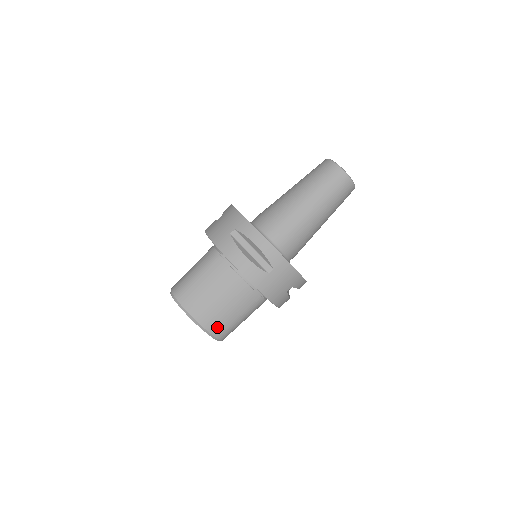
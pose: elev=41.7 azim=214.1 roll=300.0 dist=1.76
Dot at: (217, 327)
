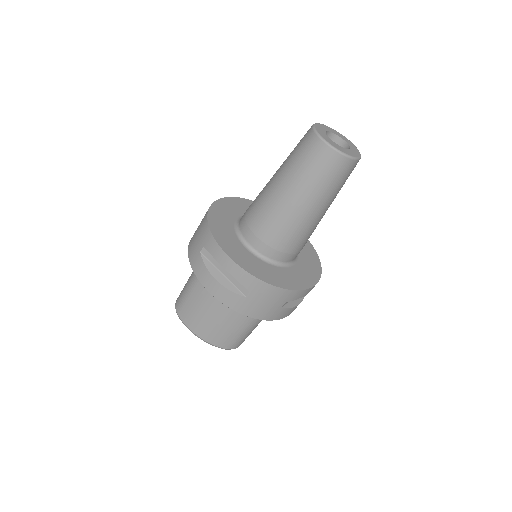
Dot at: (222, 341)
